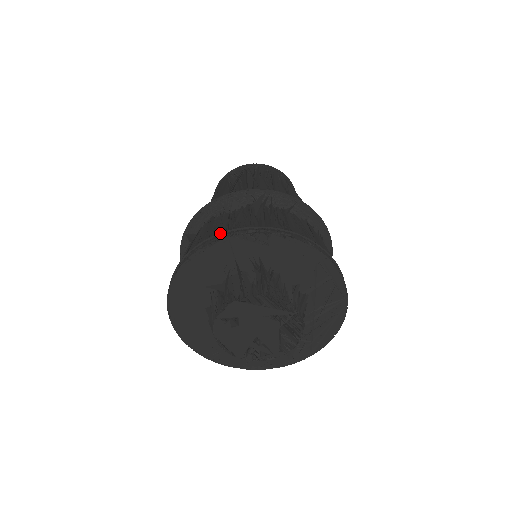
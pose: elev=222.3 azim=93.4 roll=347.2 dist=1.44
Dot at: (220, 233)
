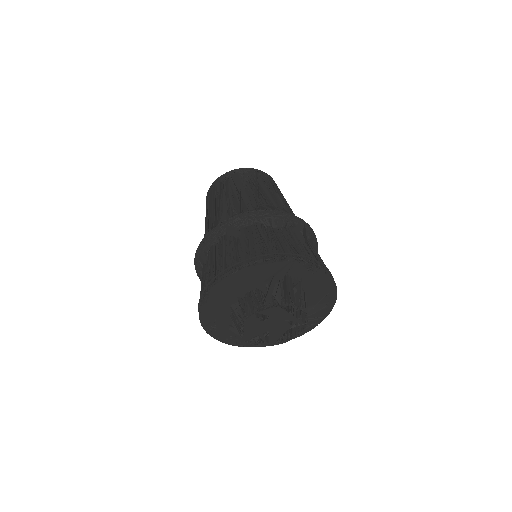
Dot at: (287, 253)
